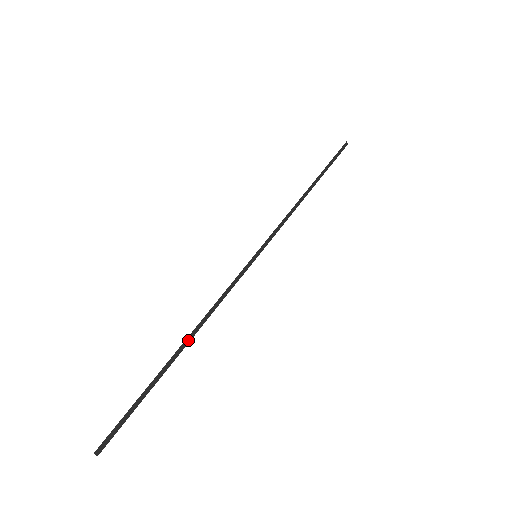
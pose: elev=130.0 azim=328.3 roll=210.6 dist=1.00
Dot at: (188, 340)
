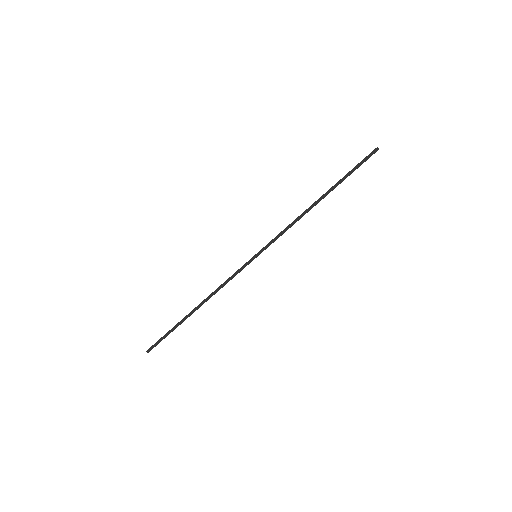
Dot at: (200, 306)
